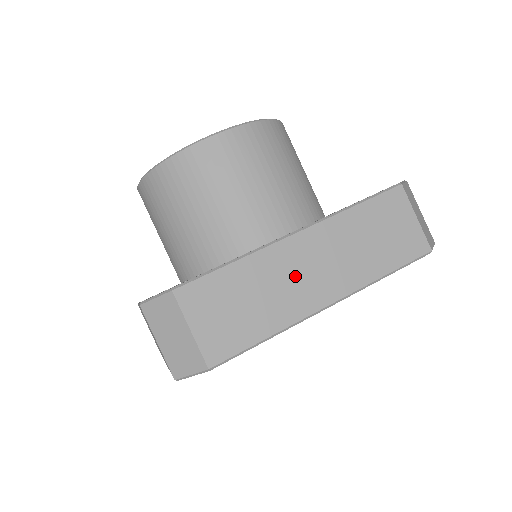
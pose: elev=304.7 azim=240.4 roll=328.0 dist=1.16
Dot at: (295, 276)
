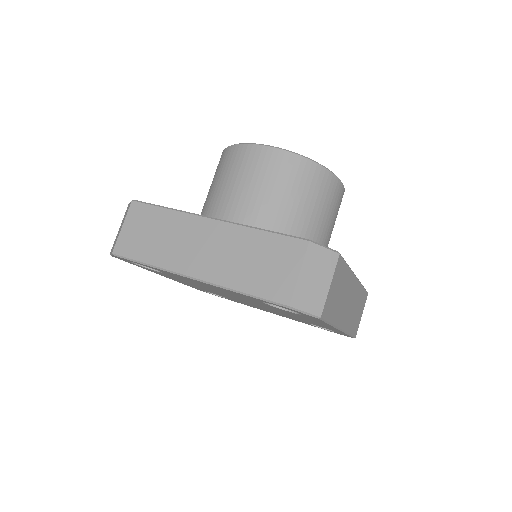
Dot at: (189, 243)
